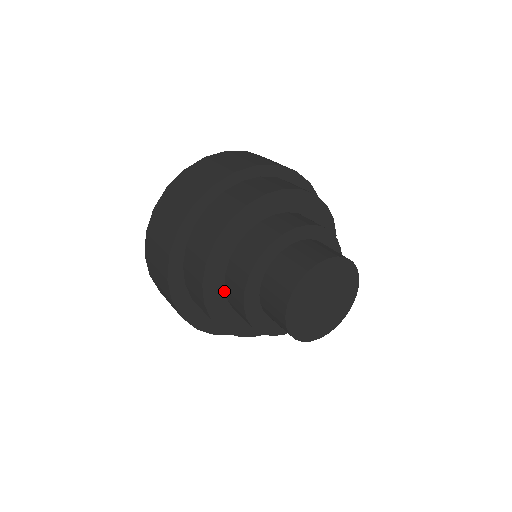
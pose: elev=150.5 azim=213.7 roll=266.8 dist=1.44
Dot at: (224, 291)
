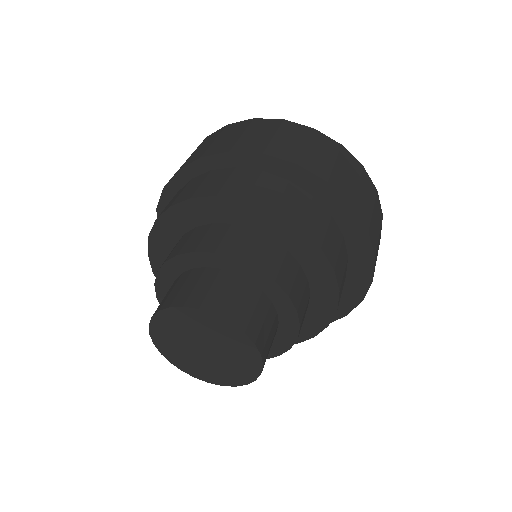
Dot at: occluded
